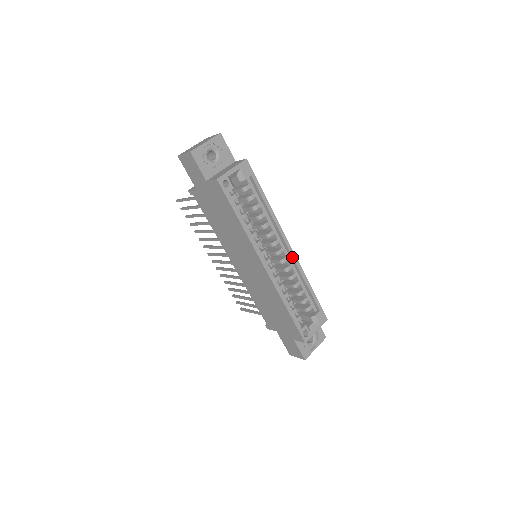
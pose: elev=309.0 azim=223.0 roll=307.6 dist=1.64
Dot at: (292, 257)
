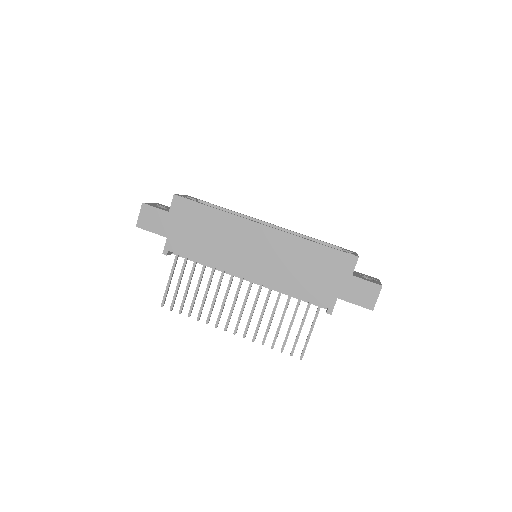
Dot at: (279, 227)
